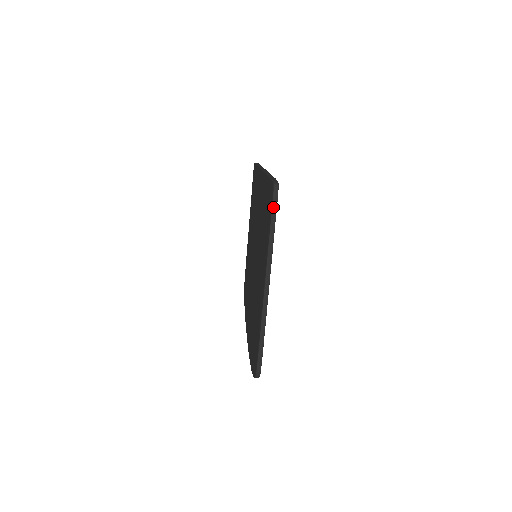
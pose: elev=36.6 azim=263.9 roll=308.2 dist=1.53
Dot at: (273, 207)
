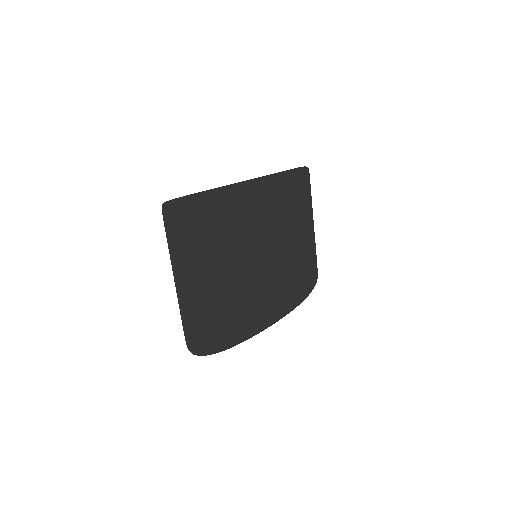
Dot at: (164, 222)
